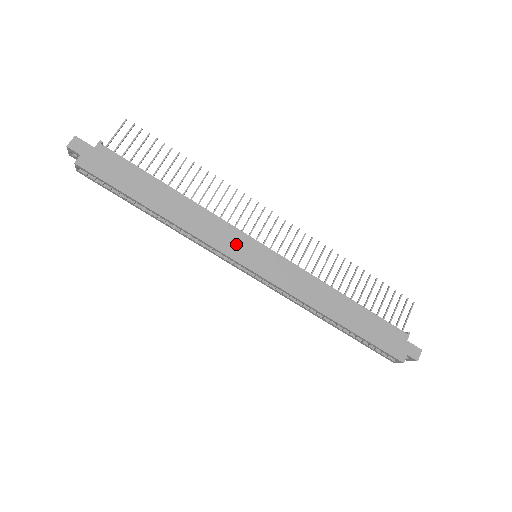
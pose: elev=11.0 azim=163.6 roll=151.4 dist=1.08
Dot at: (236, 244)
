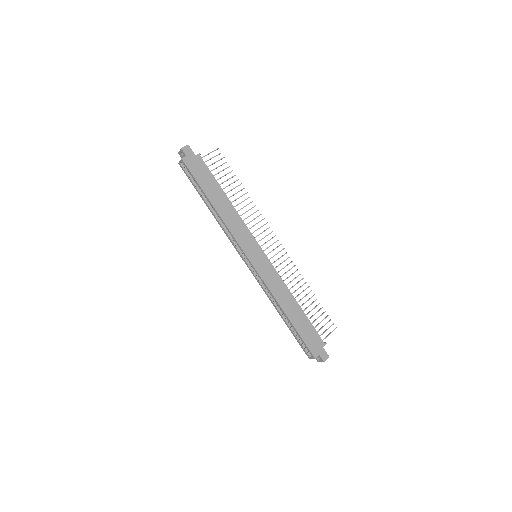
Dot at: (248, 243)
